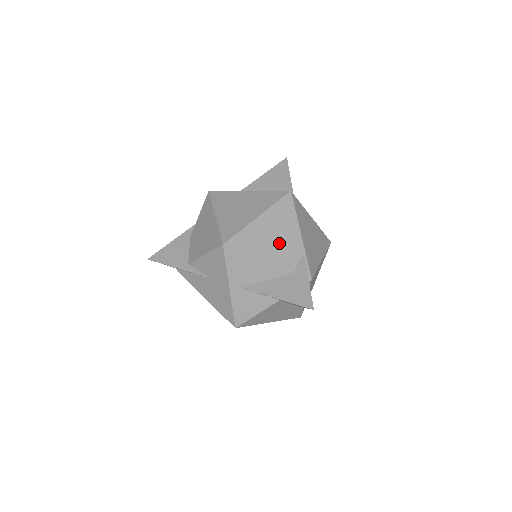
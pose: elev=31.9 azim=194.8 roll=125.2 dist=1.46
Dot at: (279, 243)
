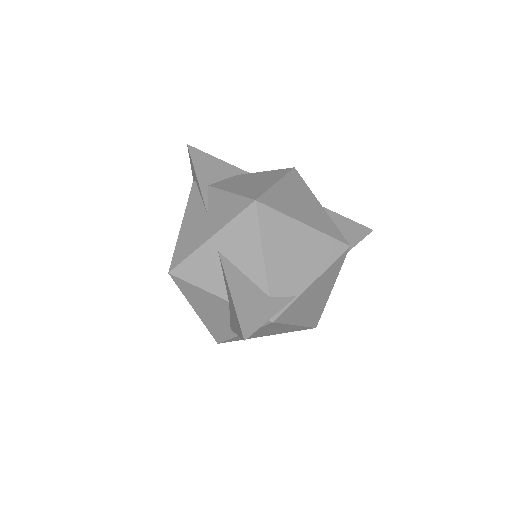
Dot at: (291, 263)
